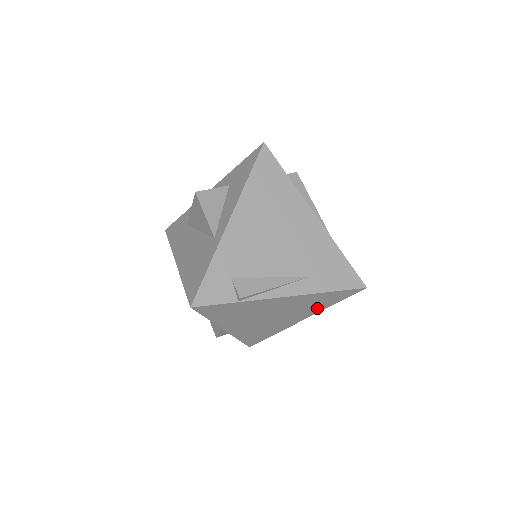
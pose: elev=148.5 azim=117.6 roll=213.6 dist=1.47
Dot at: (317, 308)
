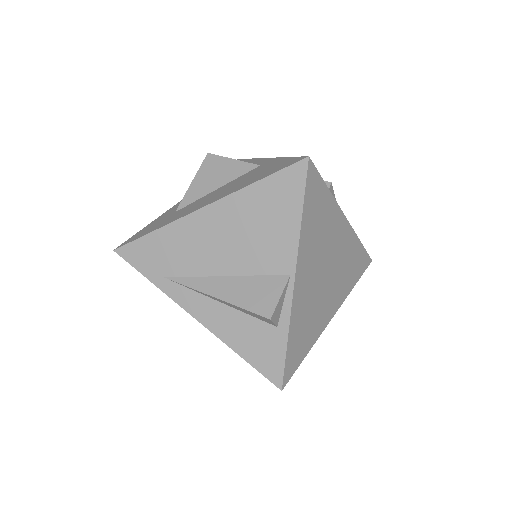
Dot at: (347, 285)
